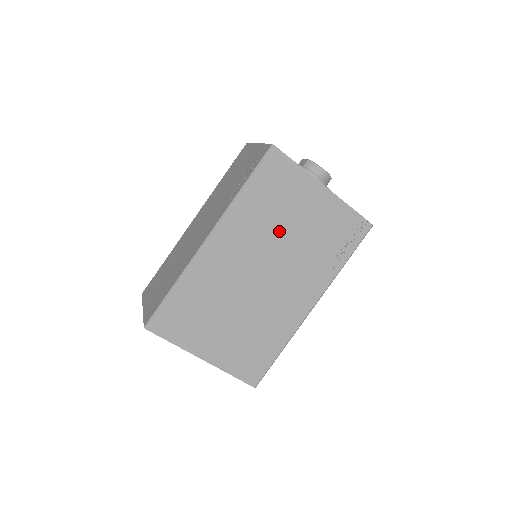
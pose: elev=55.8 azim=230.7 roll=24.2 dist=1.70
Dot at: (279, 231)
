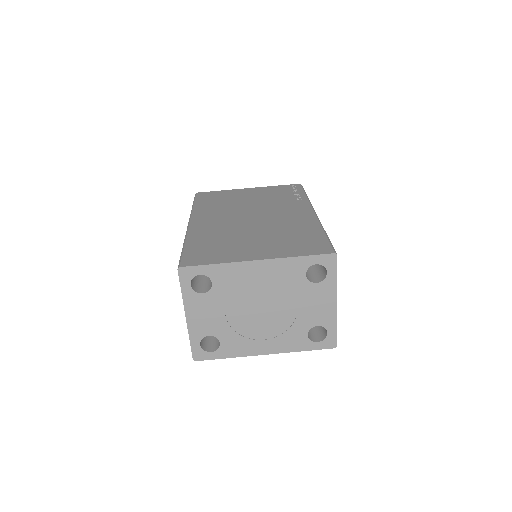
Dot at: (239, 205)
